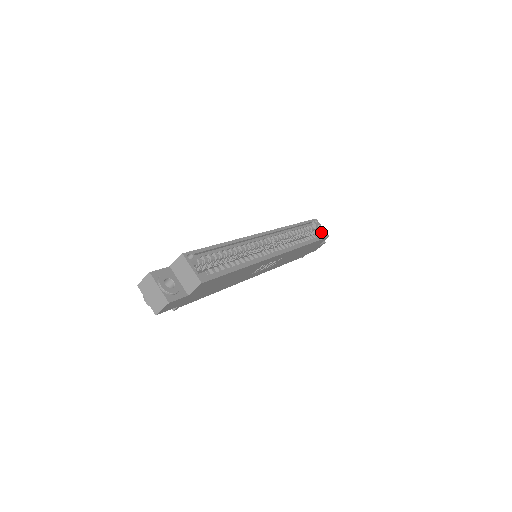
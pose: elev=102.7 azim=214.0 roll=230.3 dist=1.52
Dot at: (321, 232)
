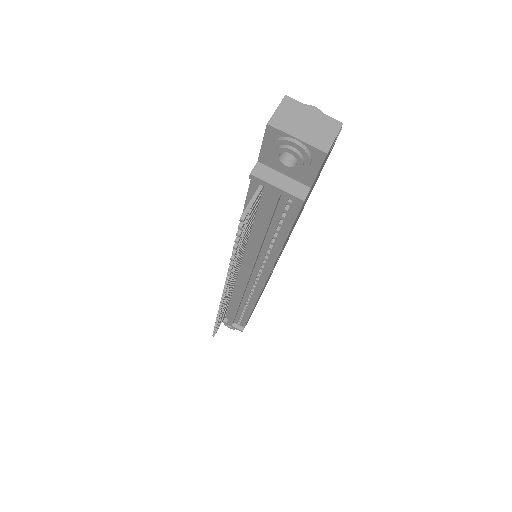
Dot at: occluded
